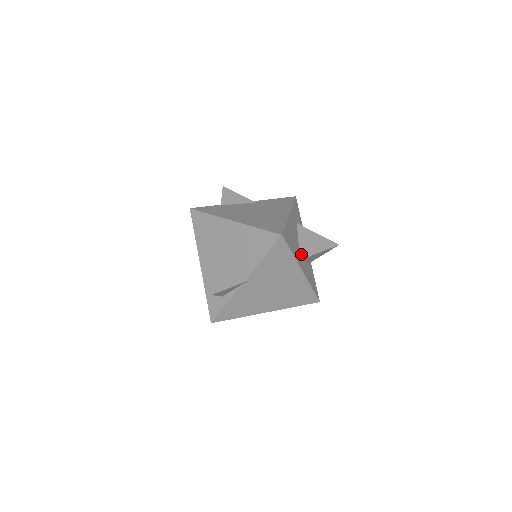
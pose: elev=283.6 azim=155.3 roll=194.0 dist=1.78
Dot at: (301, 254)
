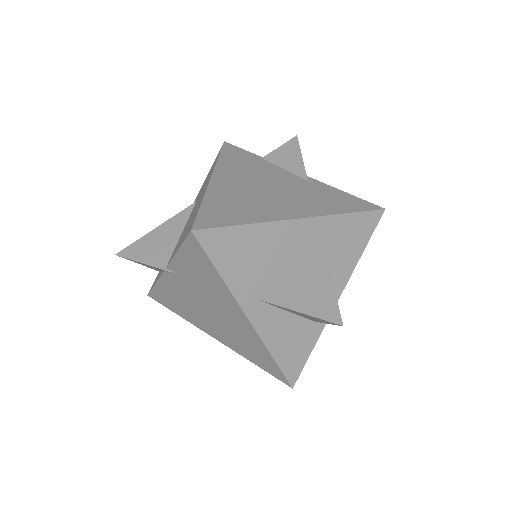
Dot at: (269, 292)
